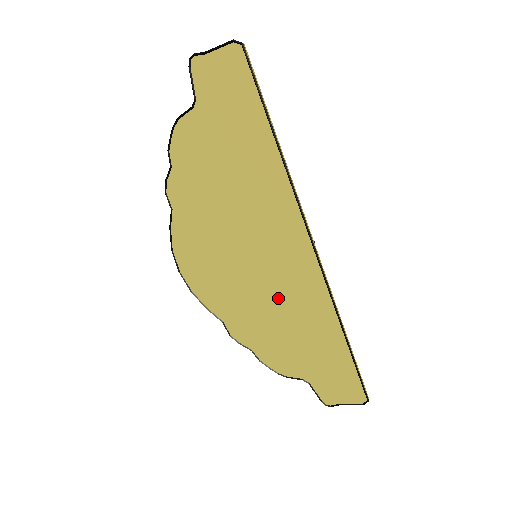
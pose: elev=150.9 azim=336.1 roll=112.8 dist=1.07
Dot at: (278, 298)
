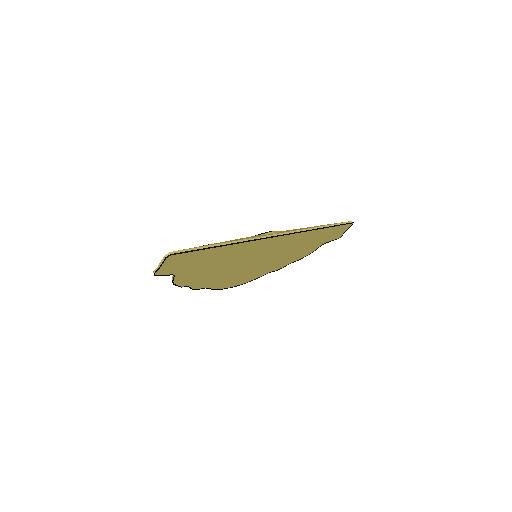
Dot at: (282, 251)
